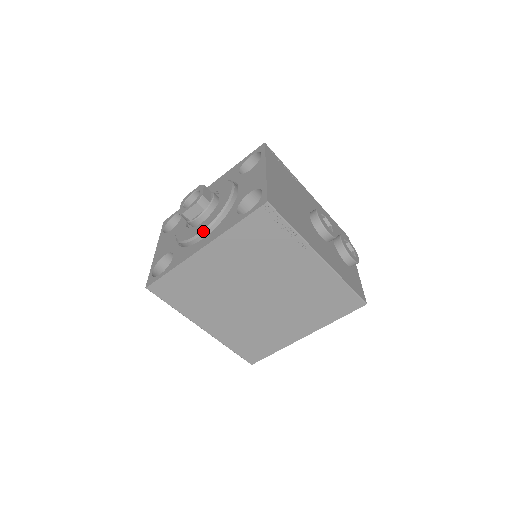
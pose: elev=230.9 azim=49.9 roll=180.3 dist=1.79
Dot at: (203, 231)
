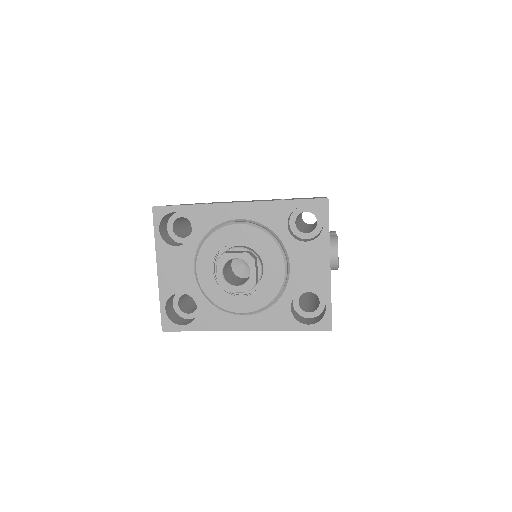
Dot at: (248, 313)
